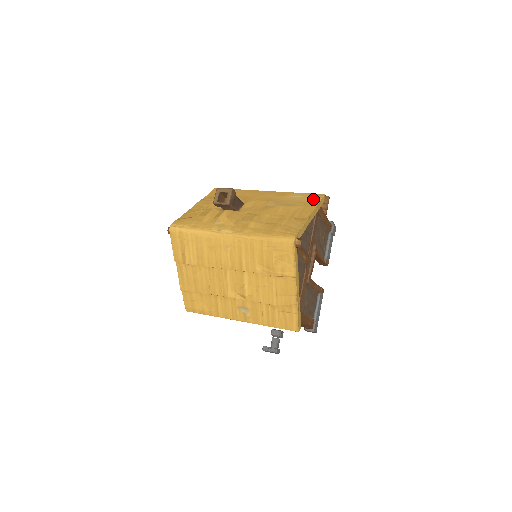
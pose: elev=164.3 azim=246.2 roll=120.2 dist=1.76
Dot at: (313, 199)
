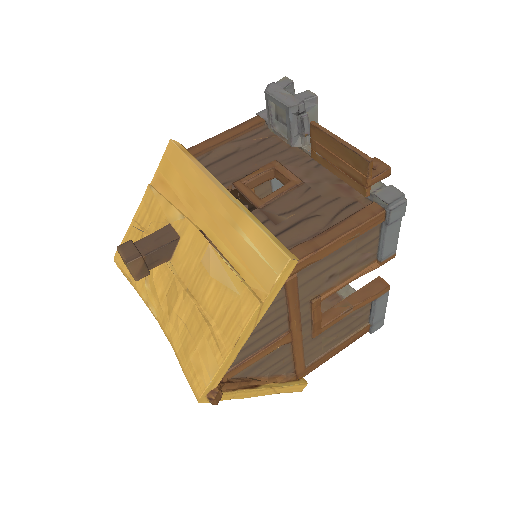
Dot at: (265, 271)
